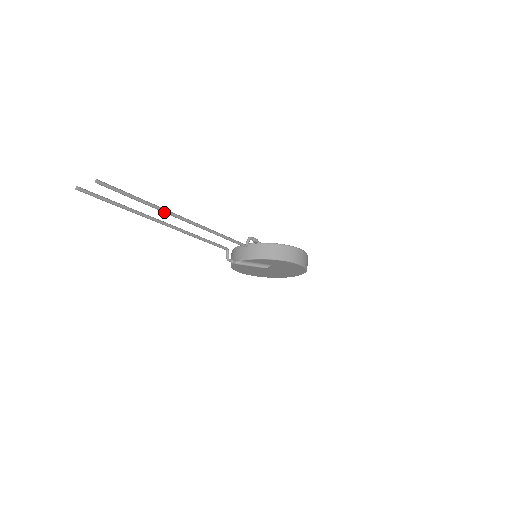
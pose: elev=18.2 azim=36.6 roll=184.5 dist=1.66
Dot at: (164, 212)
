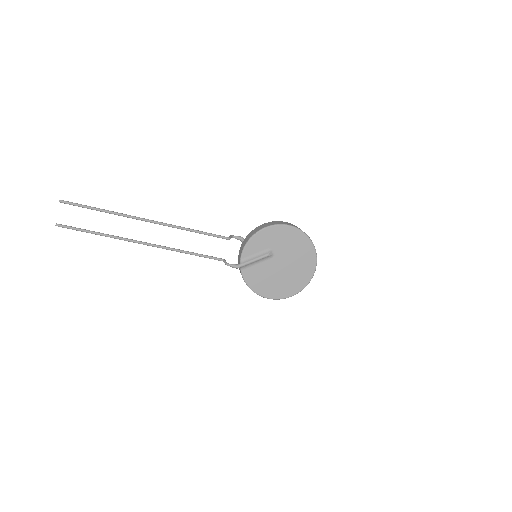
Dot at: (125, 216)
